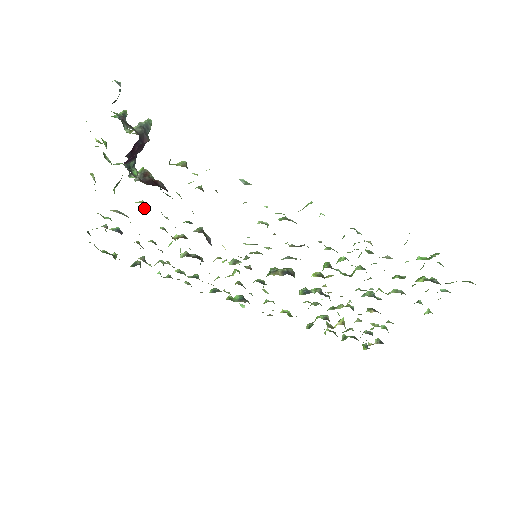
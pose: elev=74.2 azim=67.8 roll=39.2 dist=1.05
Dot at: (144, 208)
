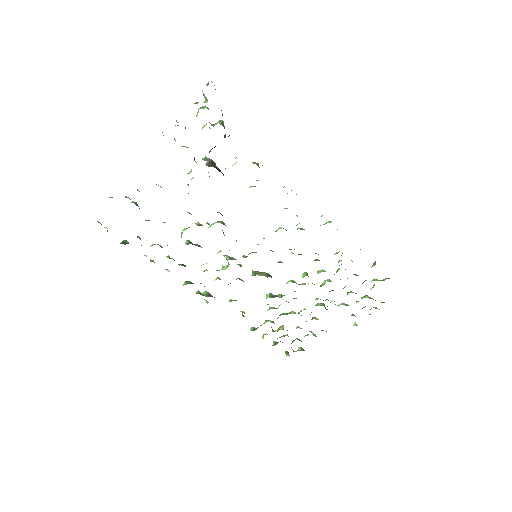
Dot at: occluded
